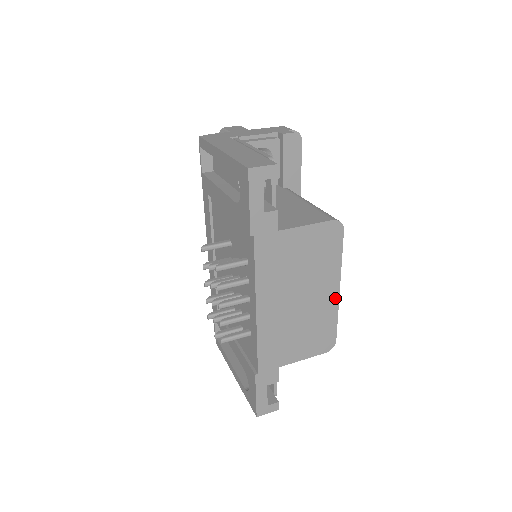
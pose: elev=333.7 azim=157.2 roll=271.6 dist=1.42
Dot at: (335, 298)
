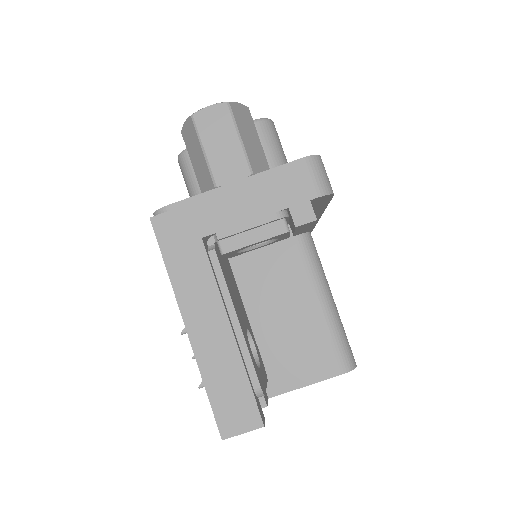
Dot at: occluded
